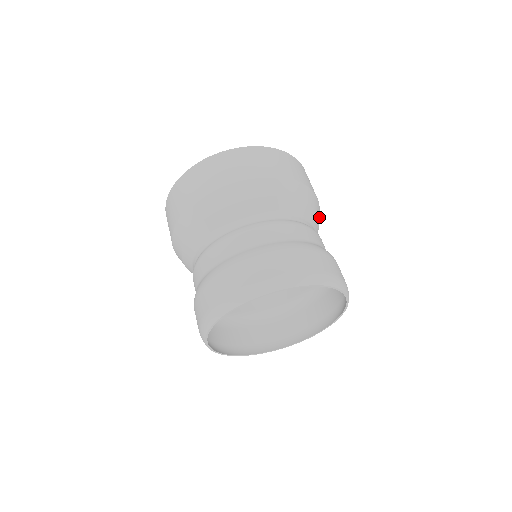
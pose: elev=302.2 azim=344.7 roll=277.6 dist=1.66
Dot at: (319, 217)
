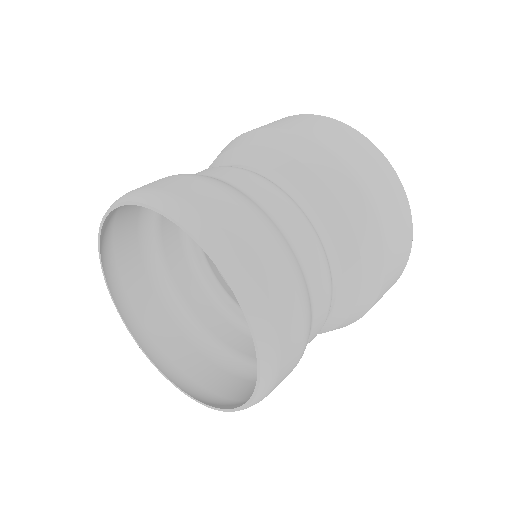
Dot at: (370, 265)
